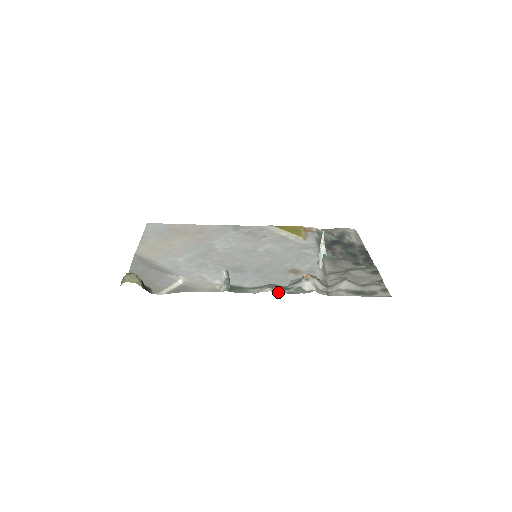
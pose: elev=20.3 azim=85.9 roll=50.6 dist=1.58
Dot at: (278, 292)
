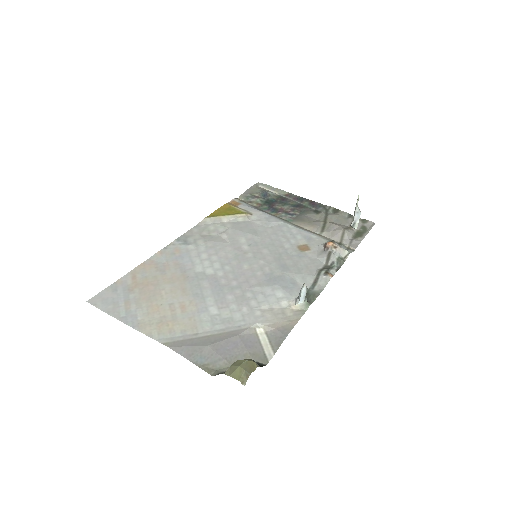
Dot at: (334, 274)
